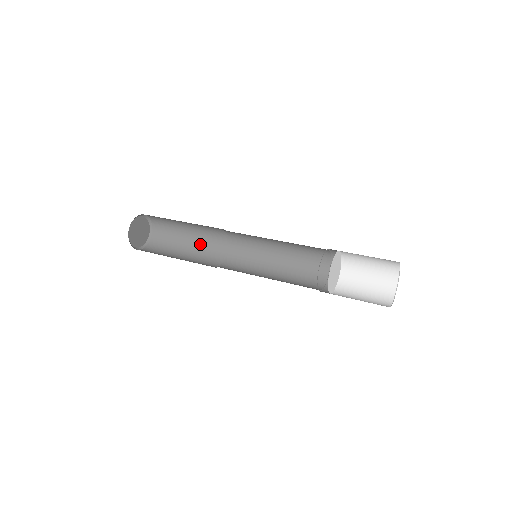
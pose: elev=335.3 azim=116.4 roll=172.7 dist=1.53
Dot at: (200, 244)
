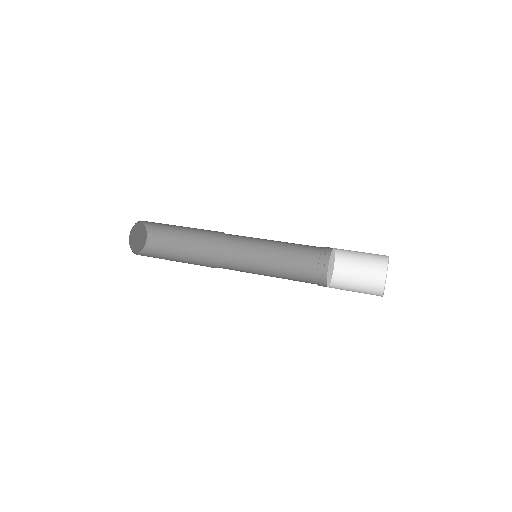
Dot at: (199, 242)
